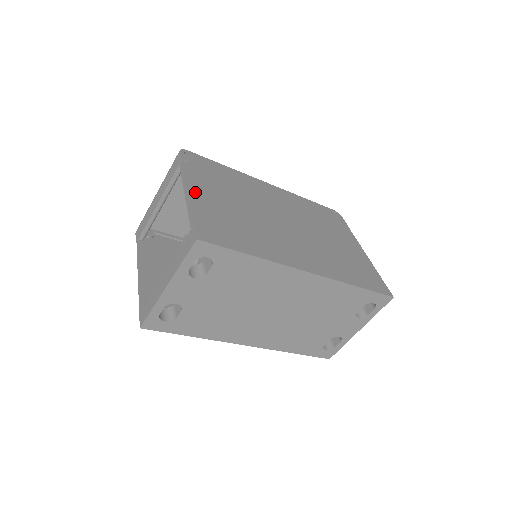
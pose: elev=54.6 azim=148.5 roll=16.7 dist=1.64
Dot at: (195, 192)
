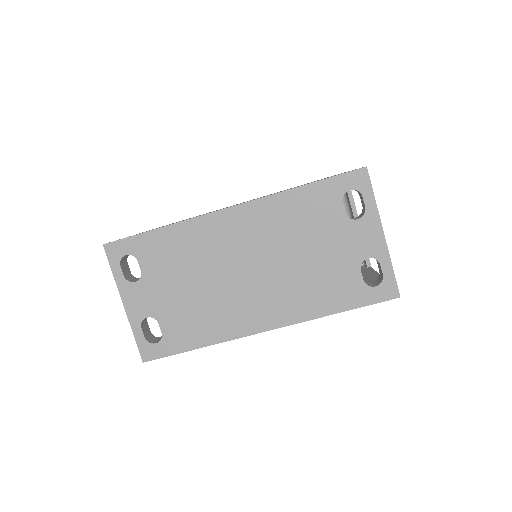
Dot at: occluded
